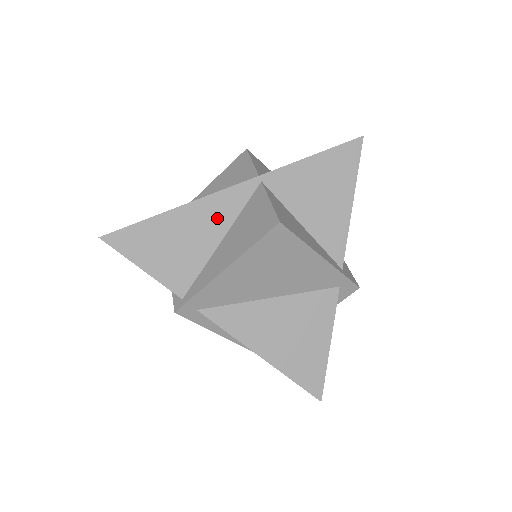
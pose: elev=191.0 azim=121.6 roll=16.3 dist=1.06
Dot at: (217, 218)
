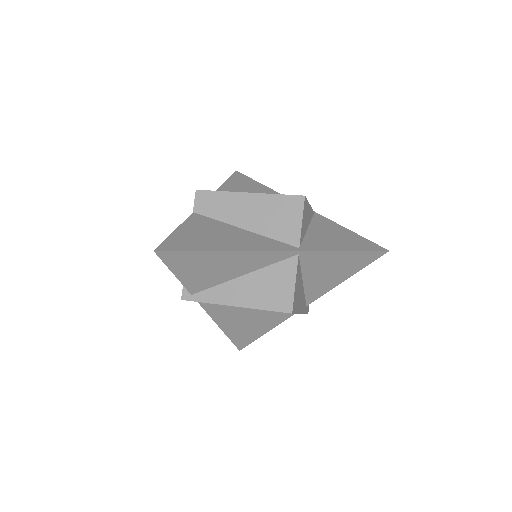
Dot at: (250, 264)
